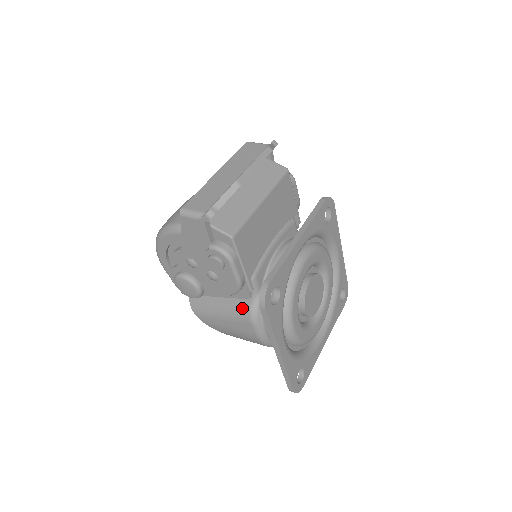
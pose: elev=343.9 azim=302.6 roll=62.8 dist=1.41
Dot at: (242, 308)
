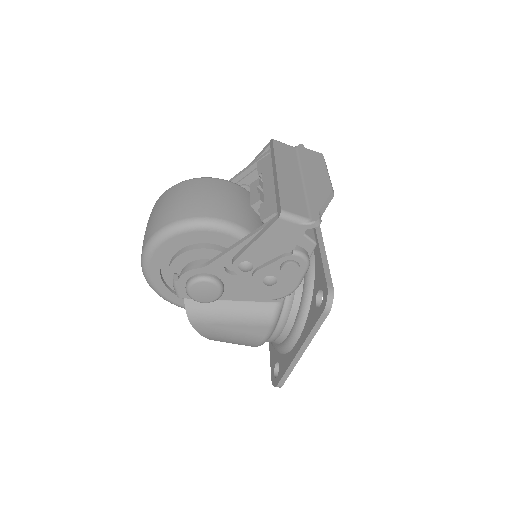
Dot at: (264, 311)
